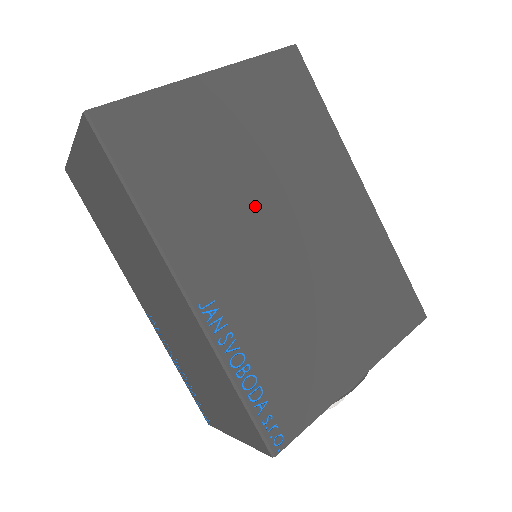
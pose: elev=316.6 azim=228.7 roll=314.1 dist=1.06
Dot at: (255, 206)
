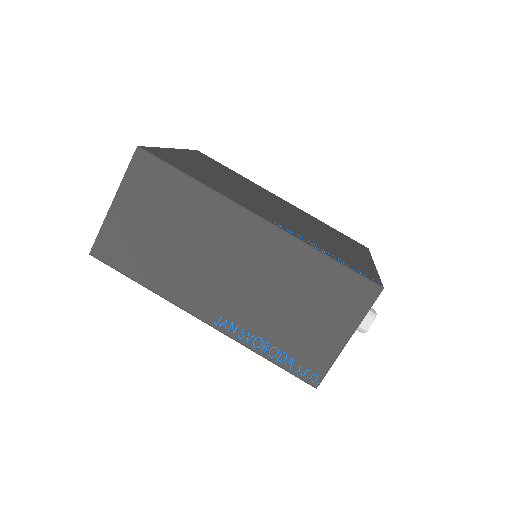
Dot at: (248, 194)
